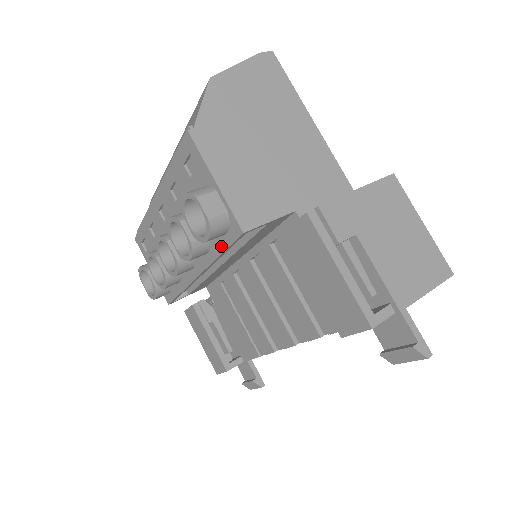
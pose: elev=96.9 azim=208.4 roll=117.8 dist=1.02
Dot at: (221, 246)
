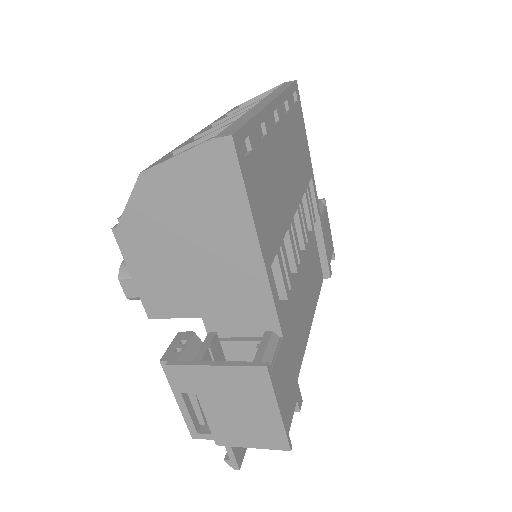
Dot at: occluded
